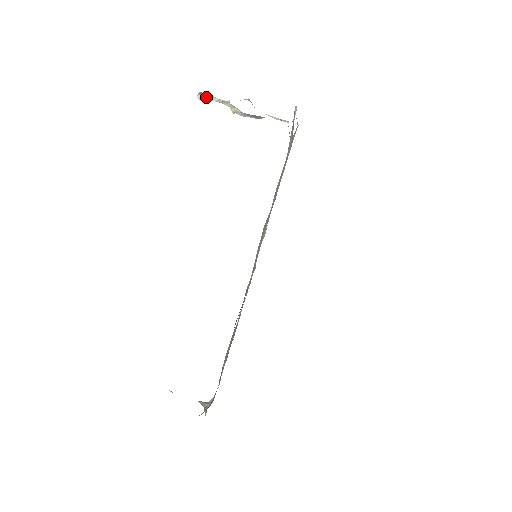
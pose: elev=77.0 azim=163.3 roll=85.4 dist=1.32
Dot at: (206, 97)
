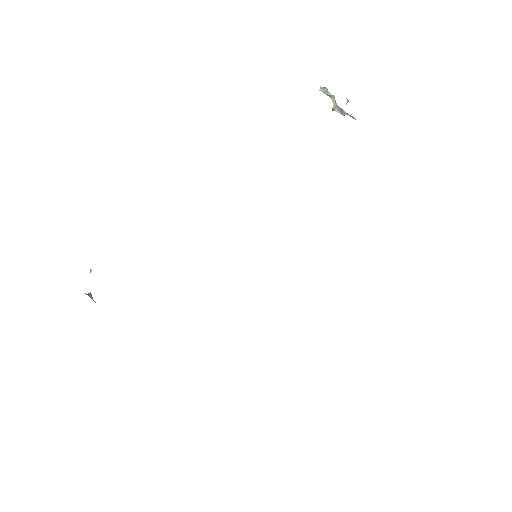
Dot at: (325, 90)
